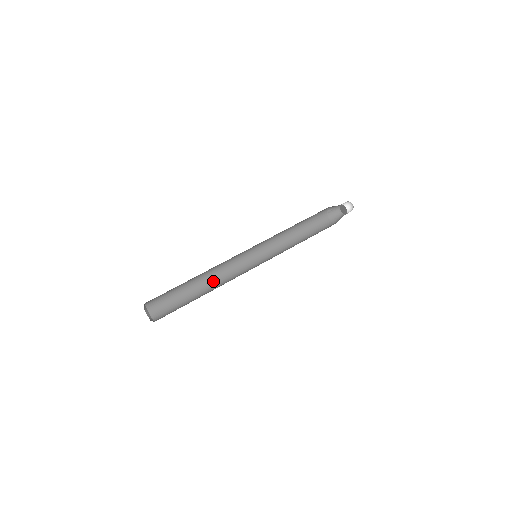
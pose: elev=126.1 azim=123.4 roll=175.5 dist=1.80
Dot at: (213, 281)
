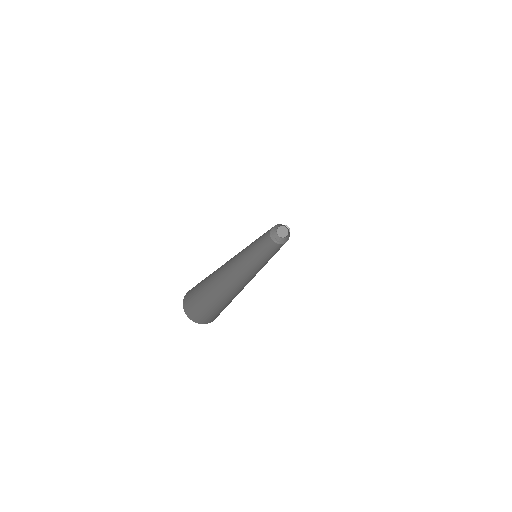
Dot at: (241, 286)
